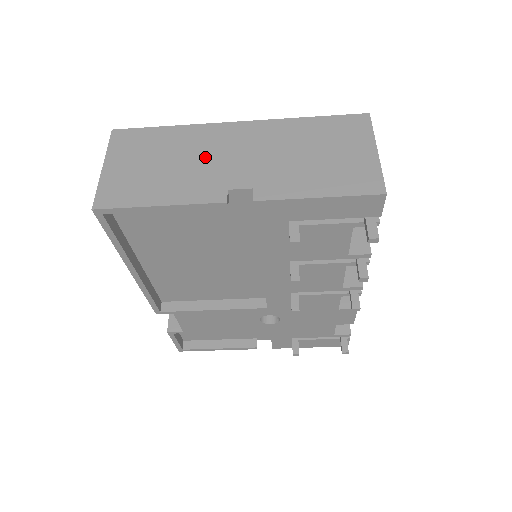
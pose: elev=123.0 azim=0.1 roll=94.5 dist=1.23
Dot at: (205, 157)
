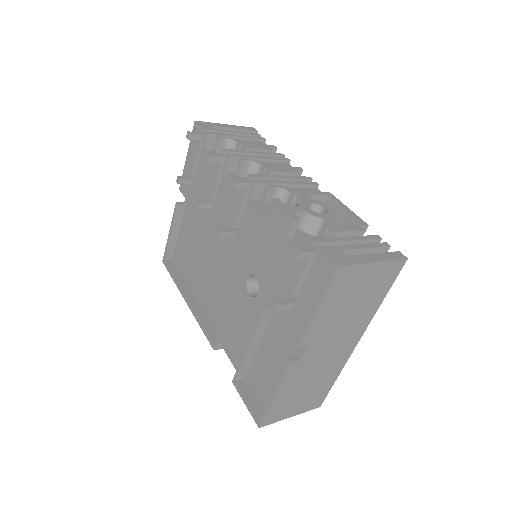
Dot at: occluded
